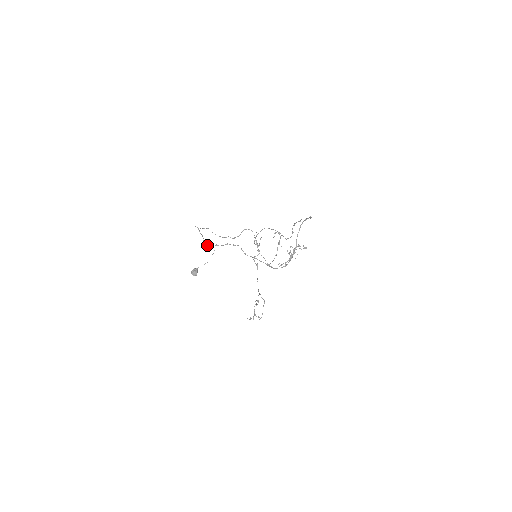
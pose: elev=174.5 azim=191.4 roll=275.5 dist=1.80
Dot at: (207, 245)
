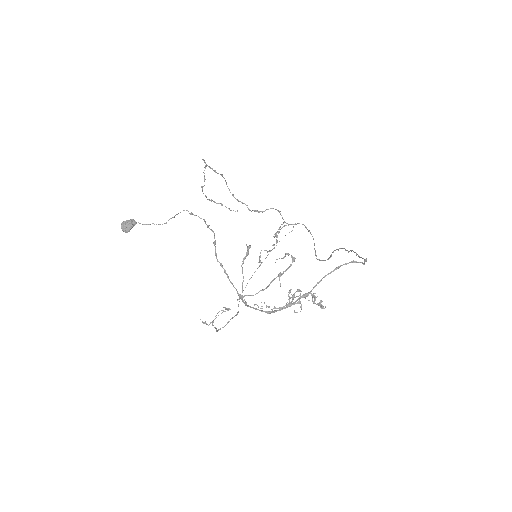
Dot at: (206, 196)
